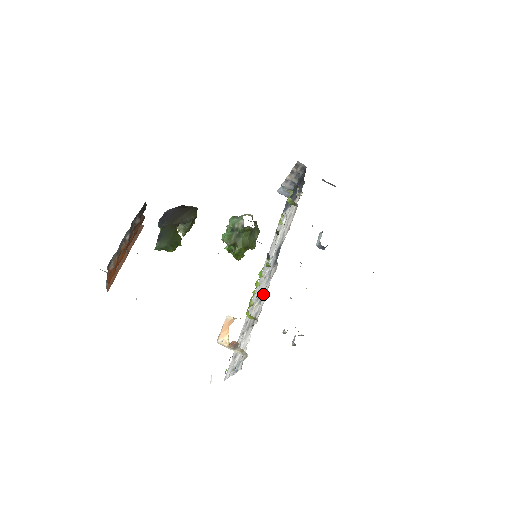
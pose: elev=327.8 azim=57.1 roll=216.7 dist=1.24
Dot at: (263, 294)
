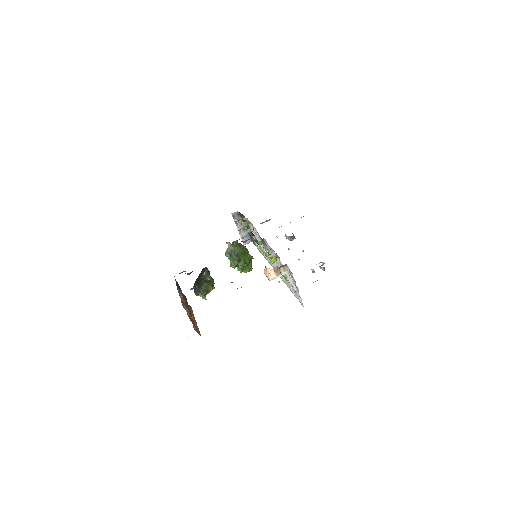
Dot at: occluded
